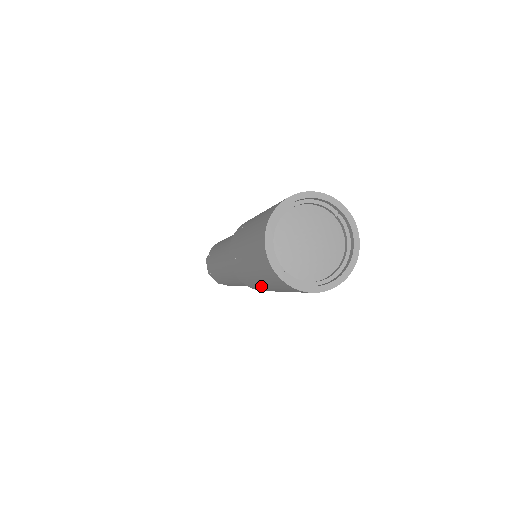
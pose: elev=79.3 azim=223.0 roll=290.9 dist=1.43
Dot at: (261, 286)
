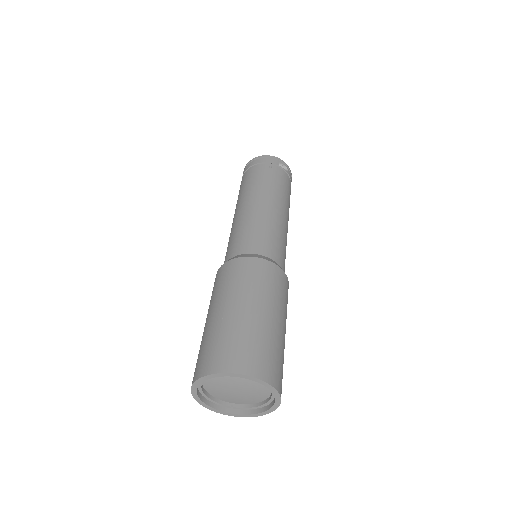
Dot at: occluded
